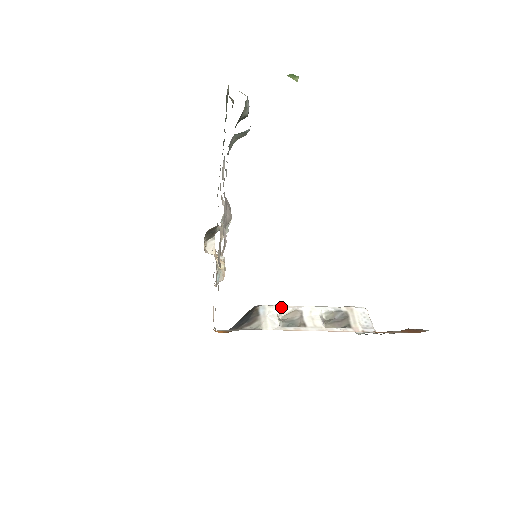
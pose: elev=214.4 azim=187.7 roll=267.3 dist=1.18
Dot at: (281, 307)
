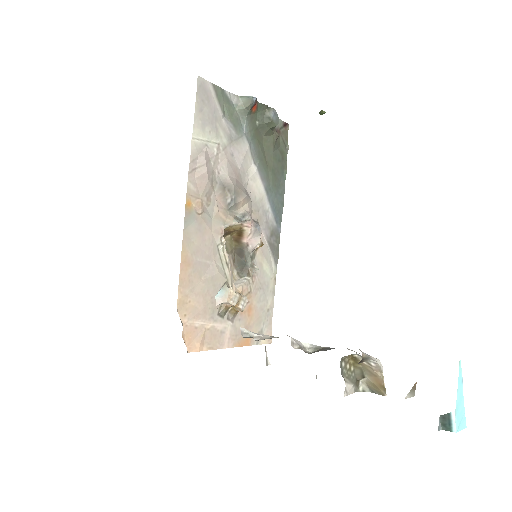
Dot at: occluded
